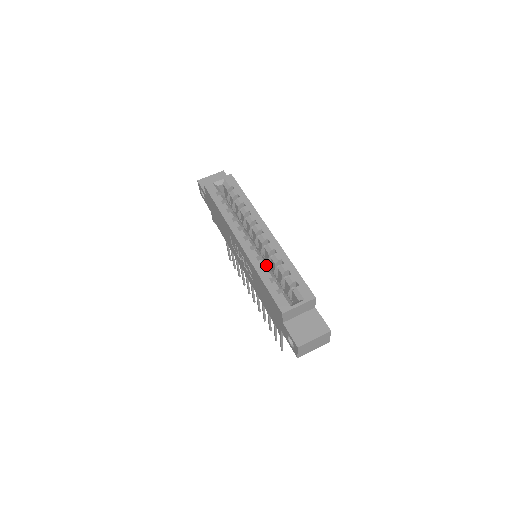
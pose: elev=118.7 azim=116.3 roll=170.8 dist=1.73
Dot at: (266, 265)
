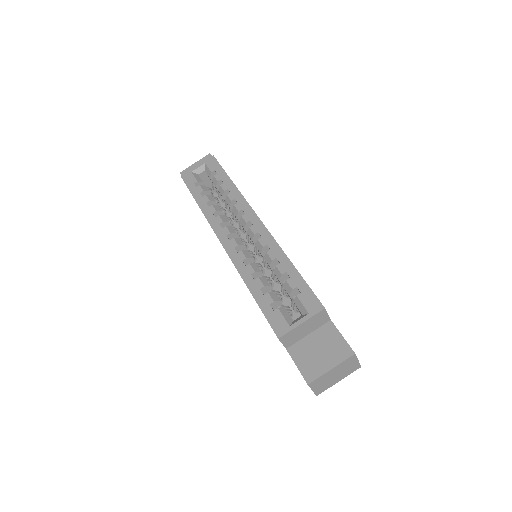
Dot at: (256, 270)
